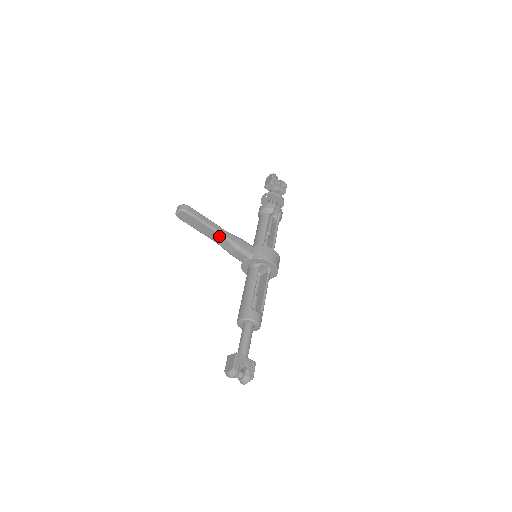
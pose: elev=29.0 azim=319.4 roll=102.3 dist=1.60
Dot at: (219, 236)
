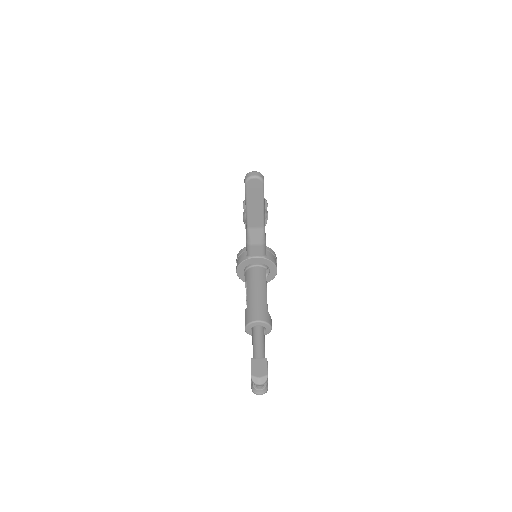
Dot at: (260, 222)
